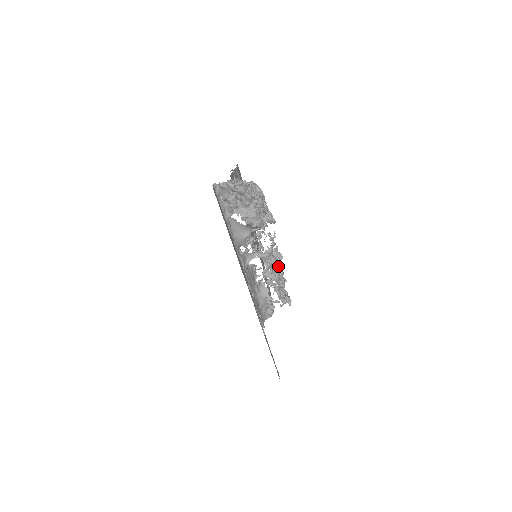
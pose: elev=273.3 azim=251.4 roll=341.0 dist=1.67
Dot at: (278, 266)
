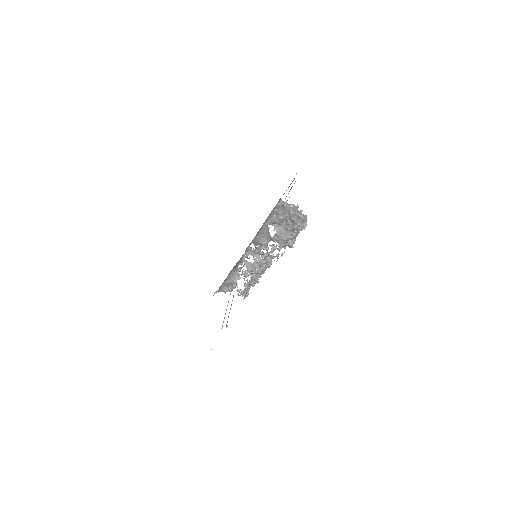
Dot at: (263, 272)
